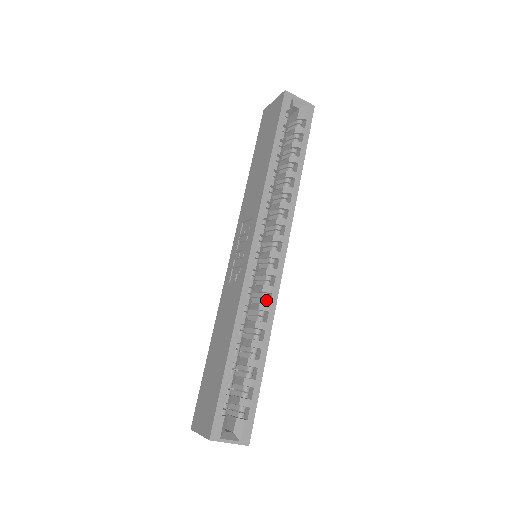
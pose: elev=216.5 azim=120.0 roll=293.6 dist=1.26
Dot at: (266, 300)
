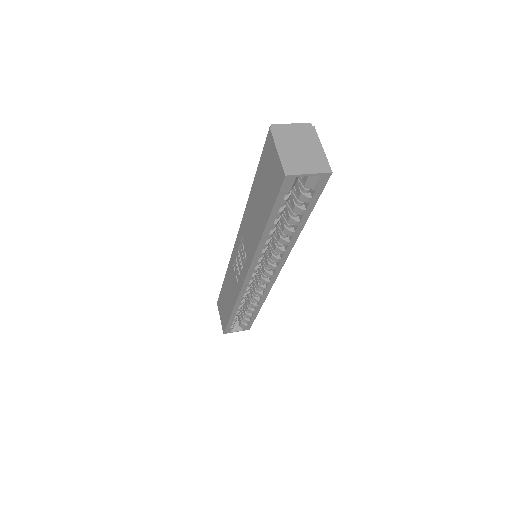
Dot at: (261, 290)
